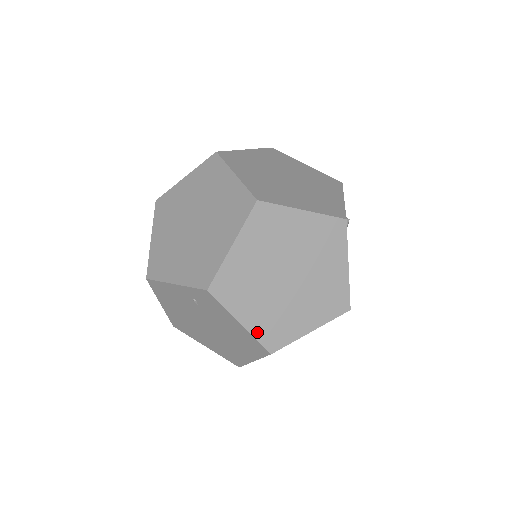
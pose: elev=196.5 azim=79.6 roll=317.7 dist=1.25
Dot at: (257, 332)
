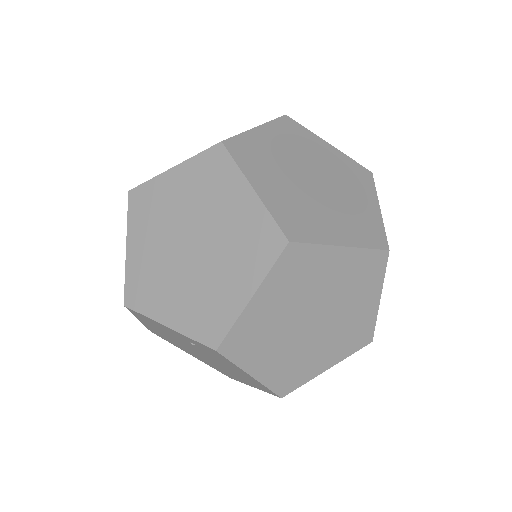
Dot at: (269, 381)
